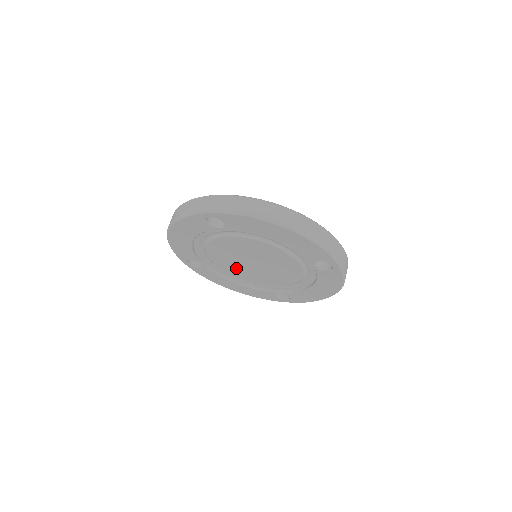
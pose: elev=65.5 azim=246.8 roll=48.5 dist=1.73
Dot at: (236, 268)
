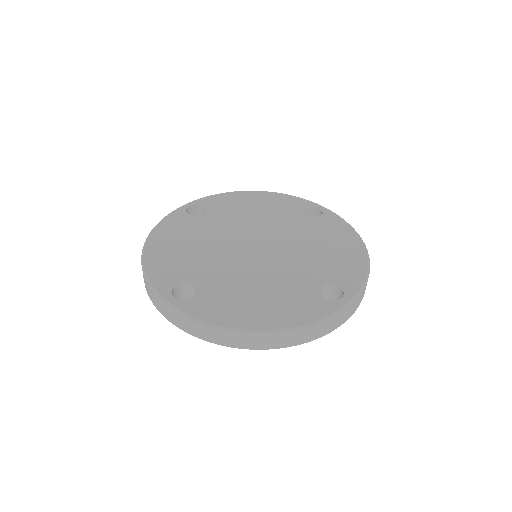
Dot at: occluded
